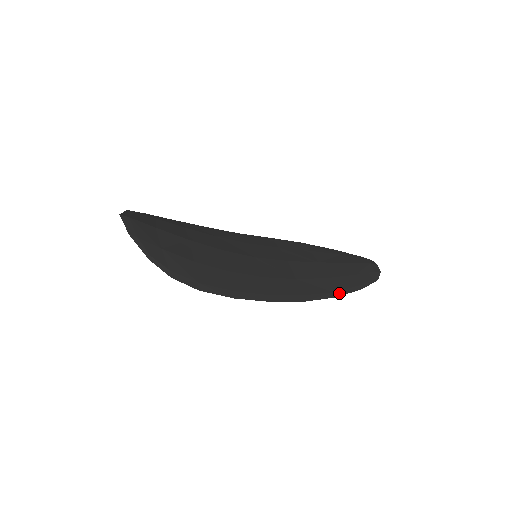
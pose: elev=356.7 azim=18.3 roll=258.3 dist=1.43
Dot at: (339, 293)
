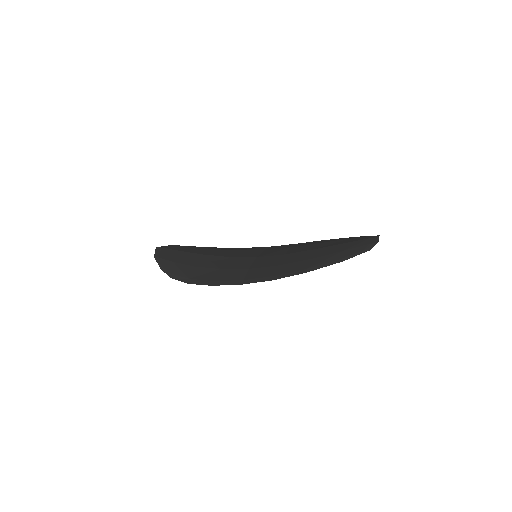
Dot at: (313, 269)
